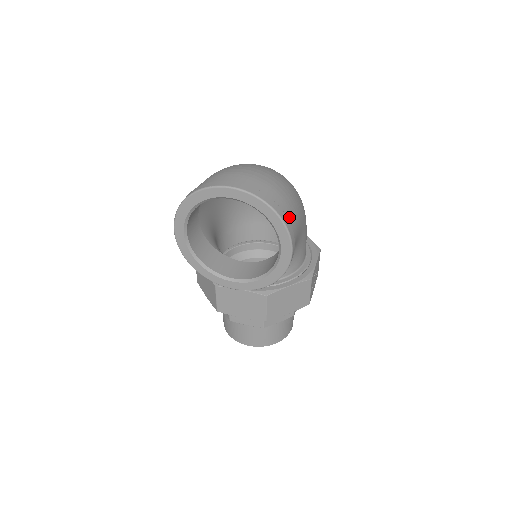
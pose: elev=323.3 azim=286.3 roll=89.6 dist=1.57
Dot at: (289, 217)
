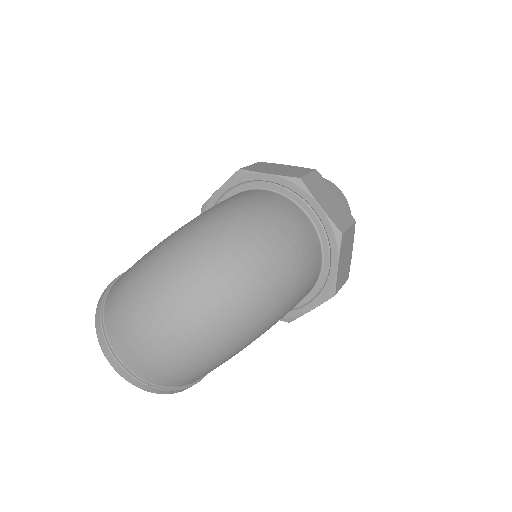
Dot at: (186, 383)
